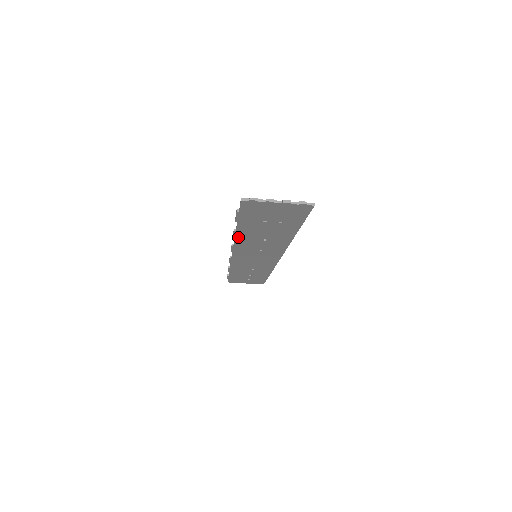
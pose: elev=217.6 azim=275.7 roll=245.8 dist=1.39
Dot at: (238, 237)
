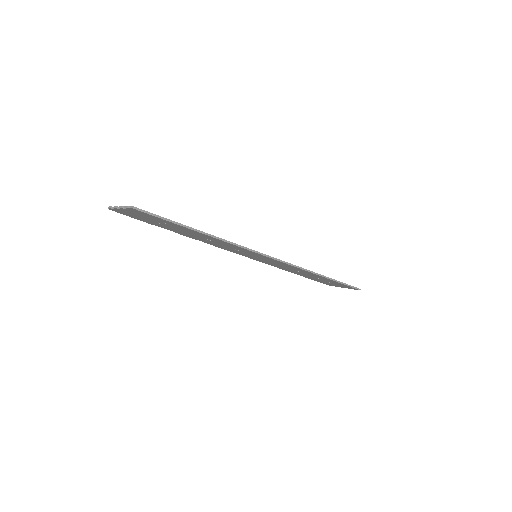
Dot at: (193, 238)
